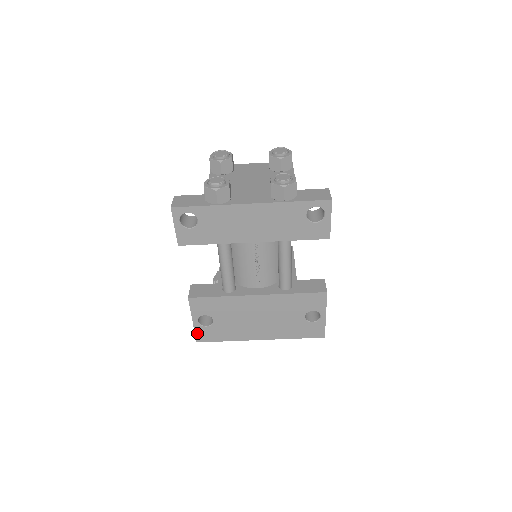
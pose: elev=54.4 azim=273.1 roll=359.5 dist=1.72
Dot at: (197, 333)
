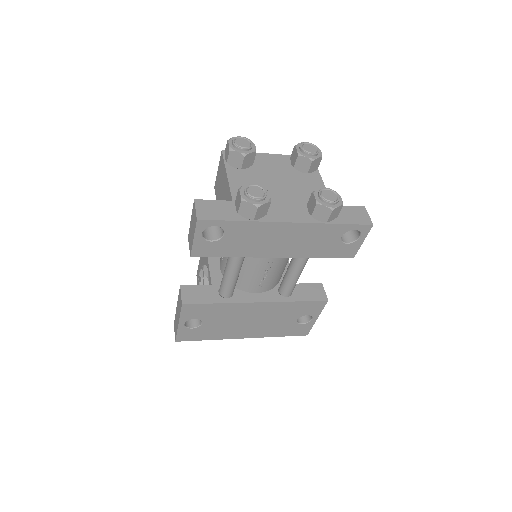
Dot at: (179, 334)
